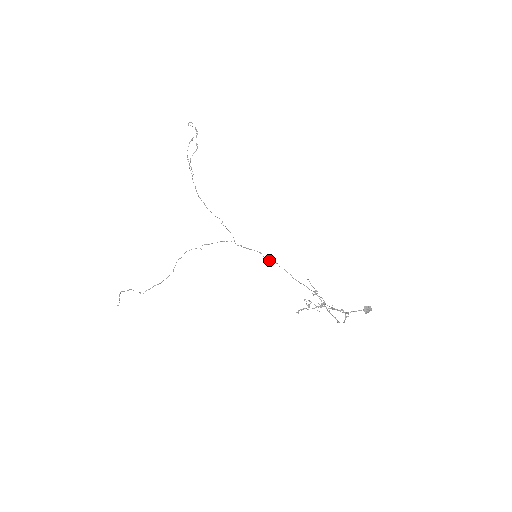
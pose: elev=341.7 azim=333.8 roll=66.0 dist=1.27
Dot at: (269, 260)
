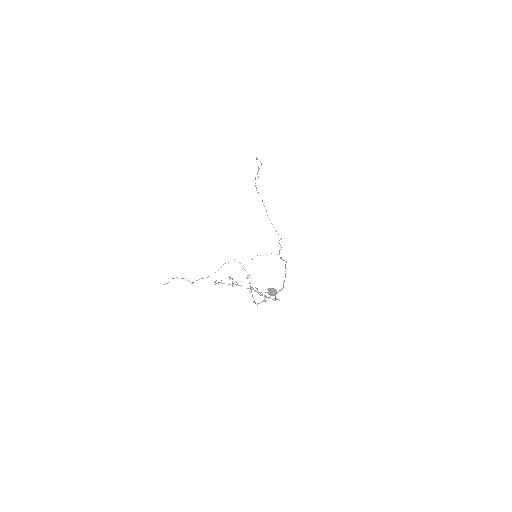
Dot at: (285, 267)
